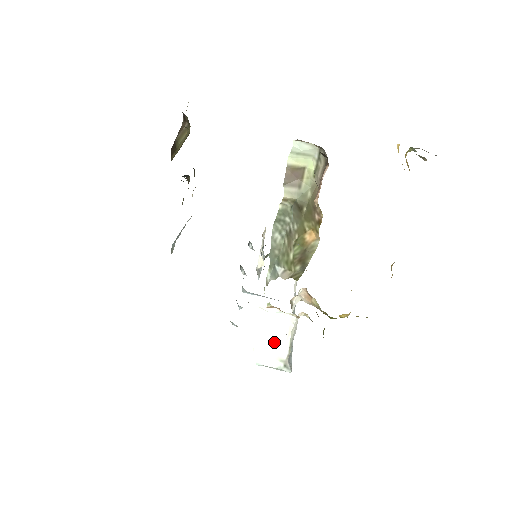
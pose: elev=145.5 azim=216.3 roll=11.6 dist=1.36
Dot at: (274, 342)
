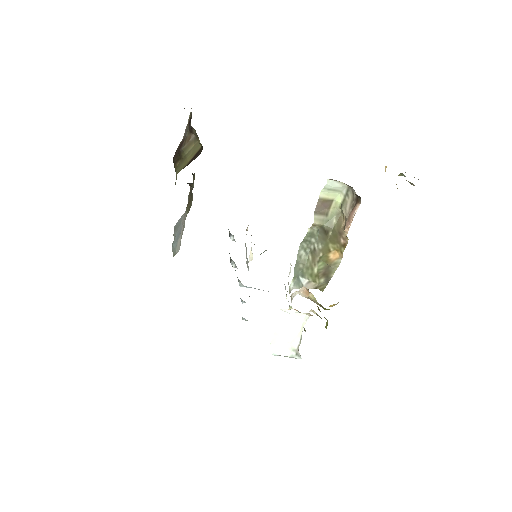
Dot at: (289, 336)
